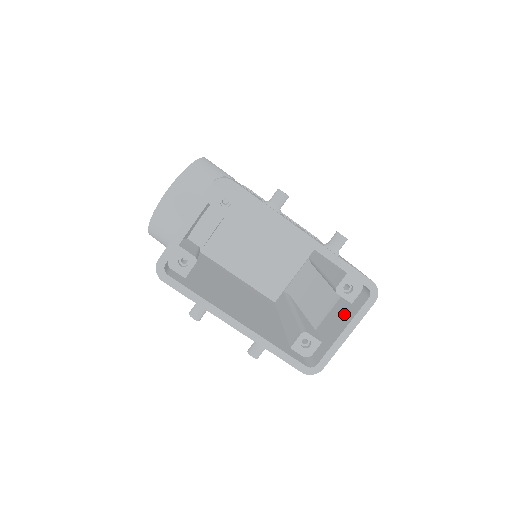
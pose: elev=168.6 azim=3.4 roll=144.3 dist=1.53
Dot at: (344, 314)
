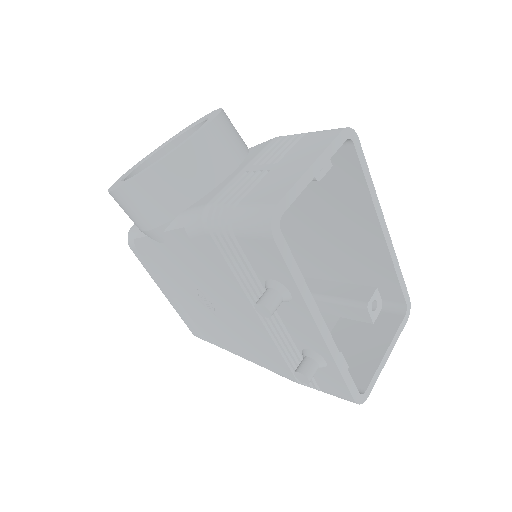
Dot at: (369, 334)
